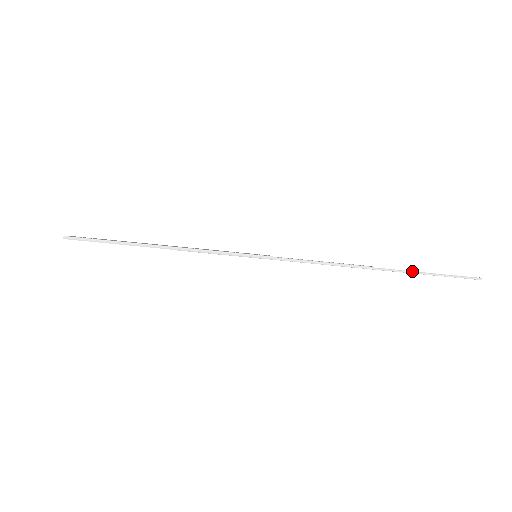
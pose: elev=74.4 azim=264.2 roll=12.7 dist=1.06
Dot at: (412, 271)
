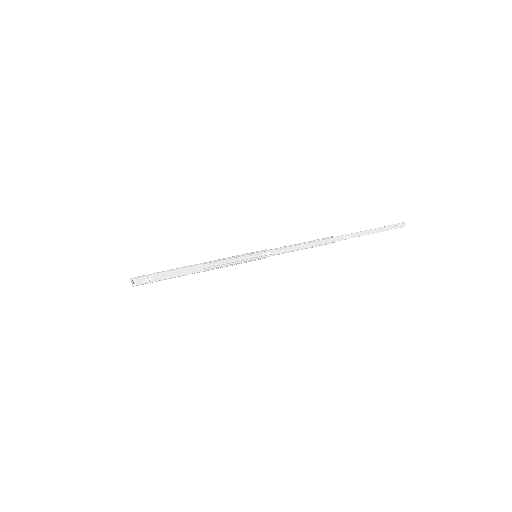
Dot at: occluded
